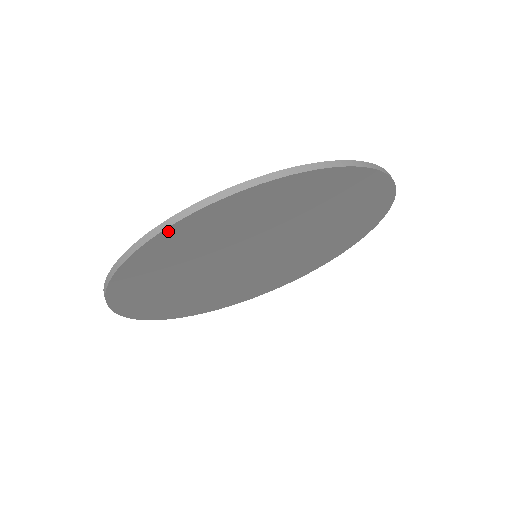
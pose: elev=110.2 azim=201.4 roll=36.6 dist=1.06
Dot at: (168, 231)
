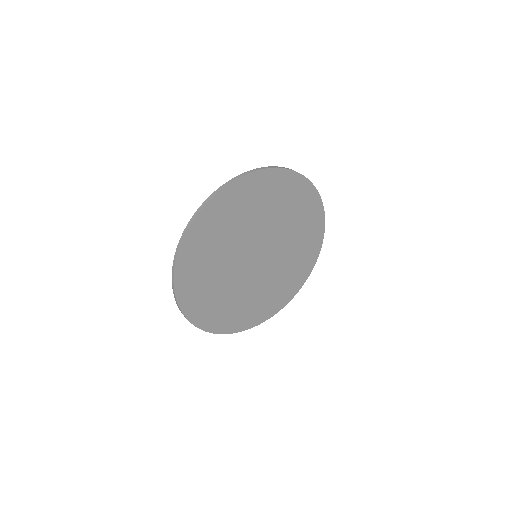
Dot at: (178, 265)
